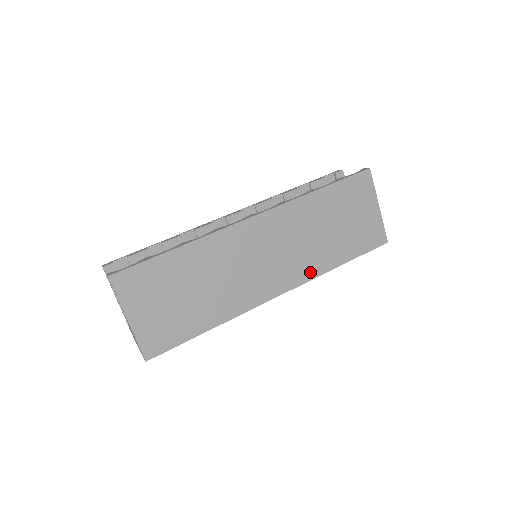
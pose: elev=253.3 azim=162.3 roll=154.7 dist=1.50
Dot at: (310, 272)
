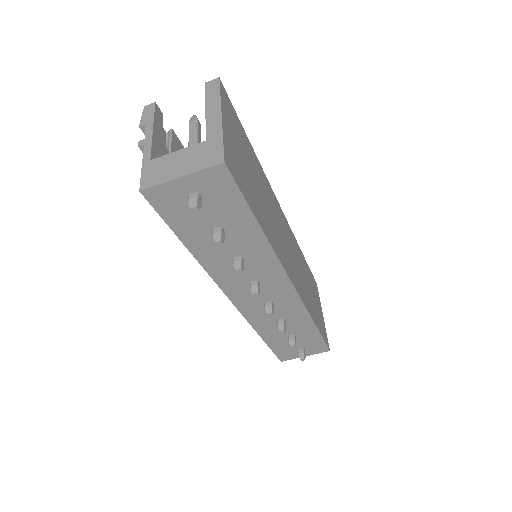
Dot at: (304, 299)
